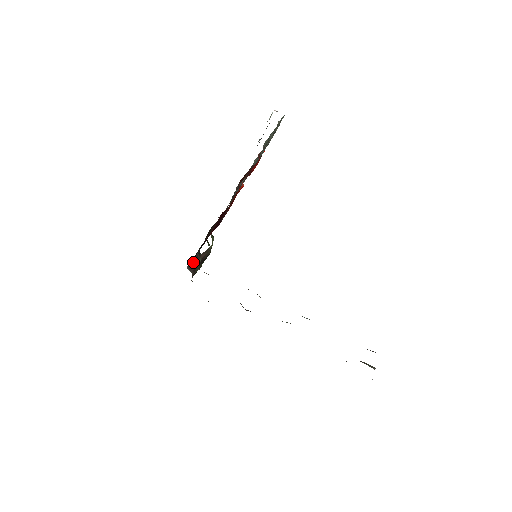
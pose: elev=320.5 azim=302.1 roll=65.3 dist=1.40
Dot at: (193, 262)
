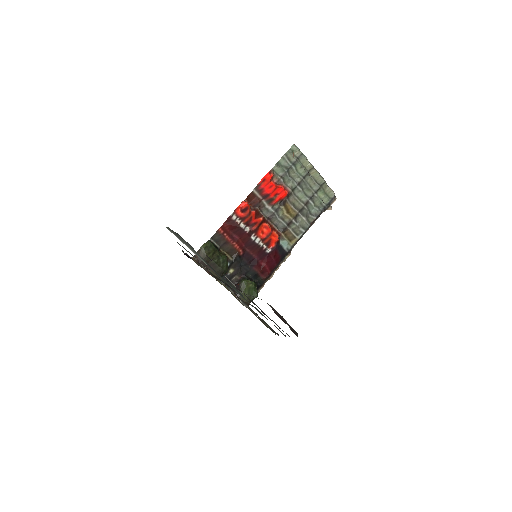
Dot at: (236, 285)
